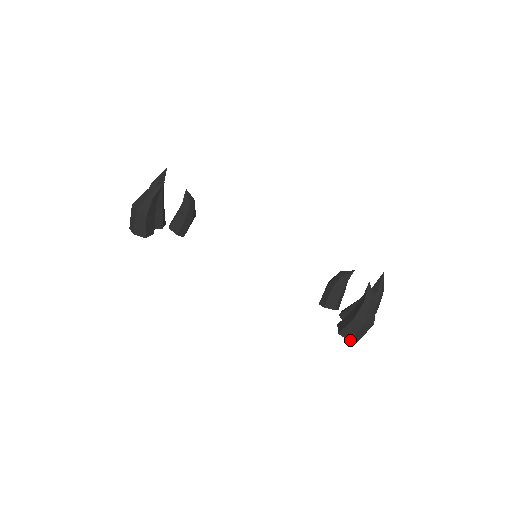
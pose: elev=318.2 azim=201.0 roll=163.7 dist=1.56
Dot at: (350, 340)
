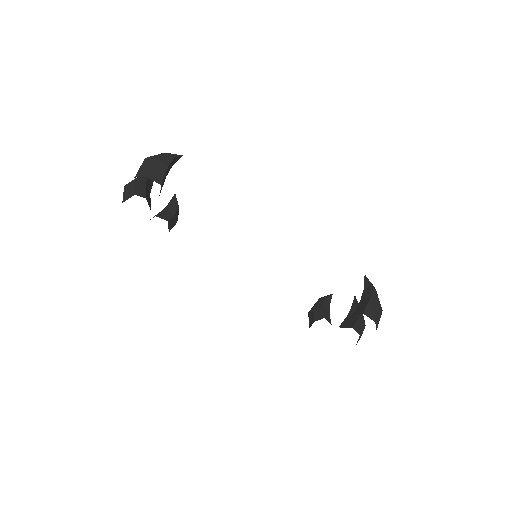
Dot at: (374, 320)
